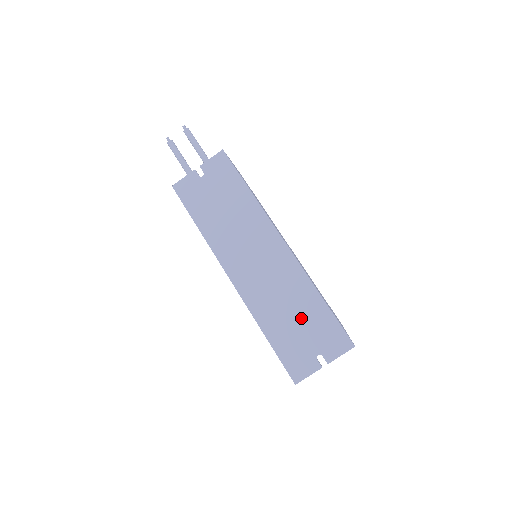
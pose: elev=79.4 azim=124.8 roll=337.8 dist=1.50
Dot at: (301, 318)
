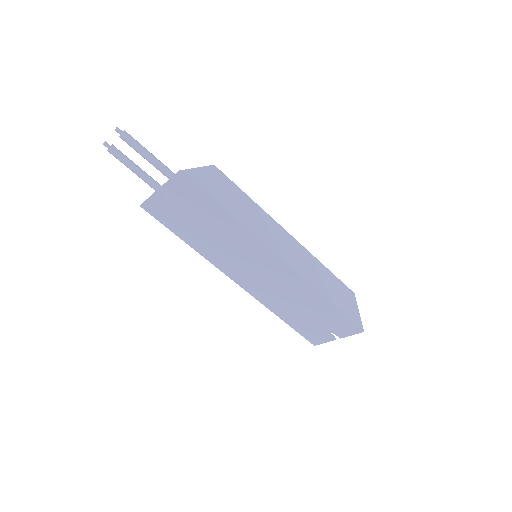
Dot at: (311, 312)
